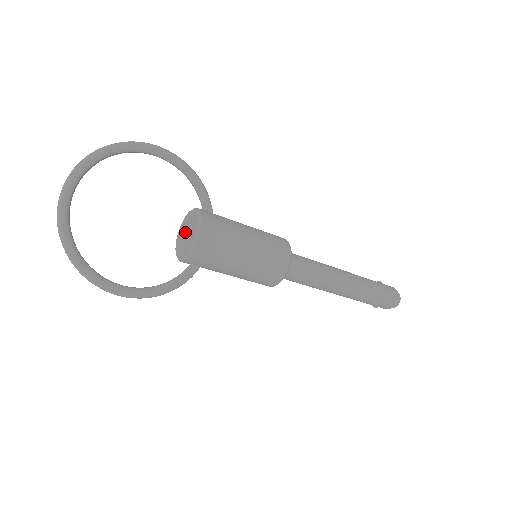
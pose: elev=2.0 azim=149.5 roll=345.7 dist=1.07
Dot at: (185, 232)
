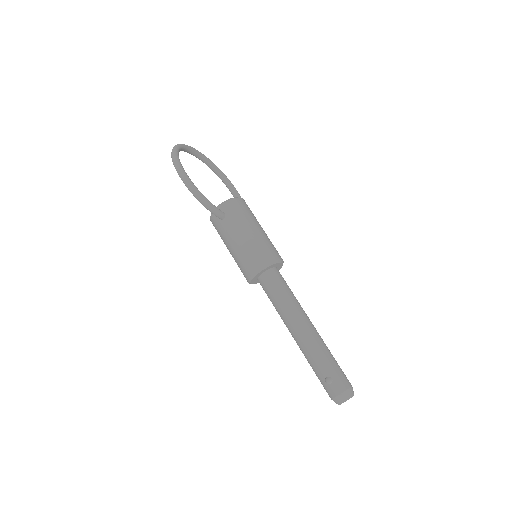
Dot at: occluded
